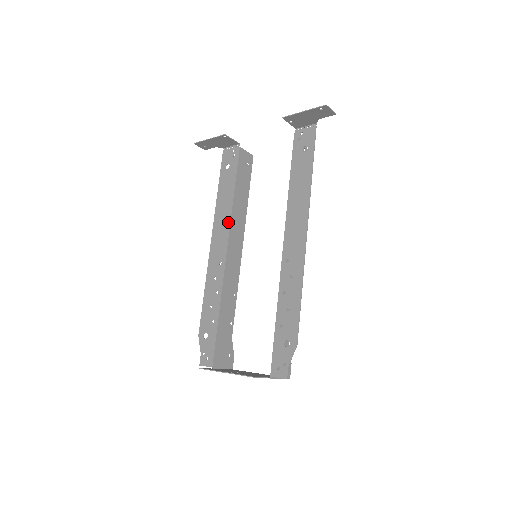
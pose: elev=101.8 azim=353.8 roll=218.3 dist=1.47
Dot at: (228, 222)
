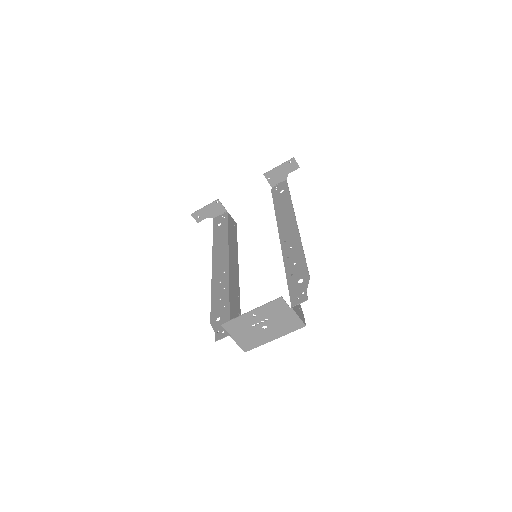
Dot at: (226, 248)
